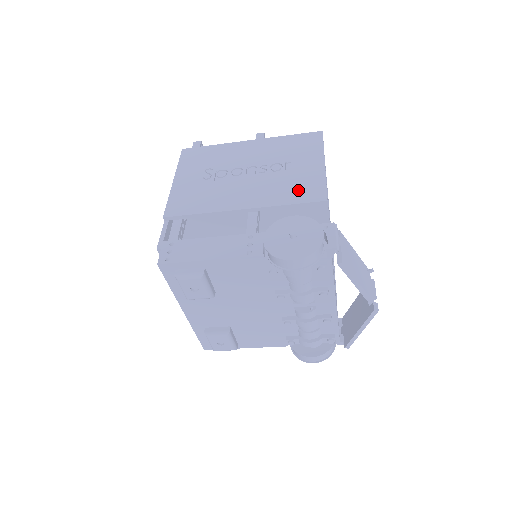
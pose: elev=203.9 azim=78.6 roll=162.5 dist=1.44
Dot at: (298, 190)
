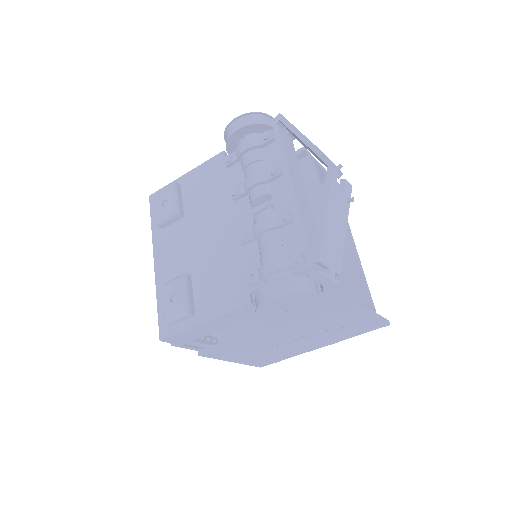
Dot at: occluded
